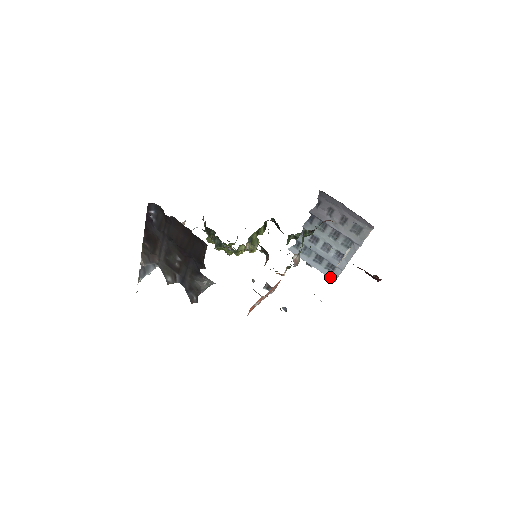
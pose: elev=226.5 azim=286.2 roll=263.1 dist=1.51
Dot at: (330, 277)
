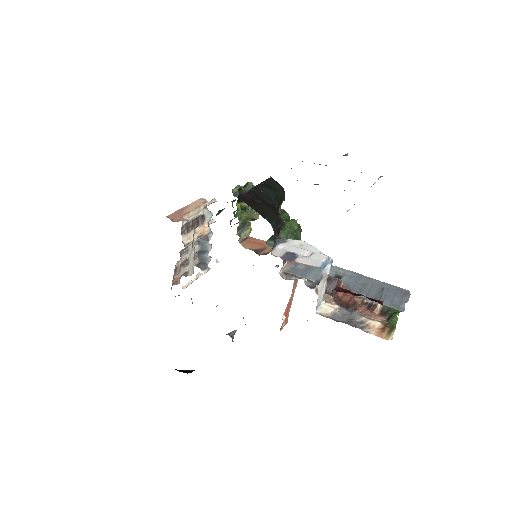
Dot at: occluded
